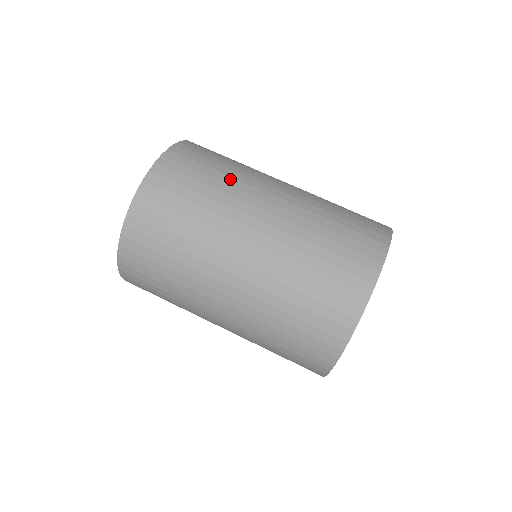
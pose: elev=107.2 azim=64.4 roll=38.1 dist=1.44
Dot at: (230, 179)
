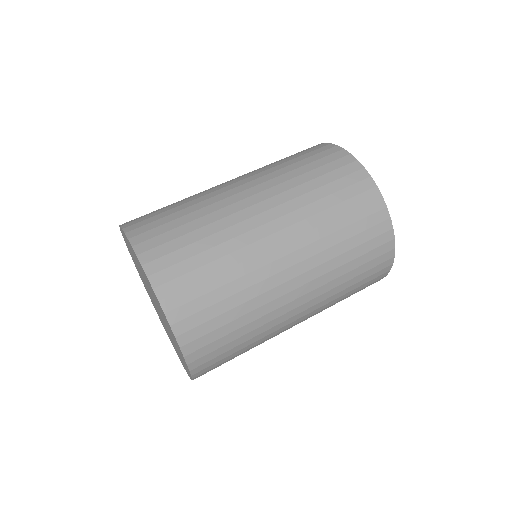
Dot at: occluded
